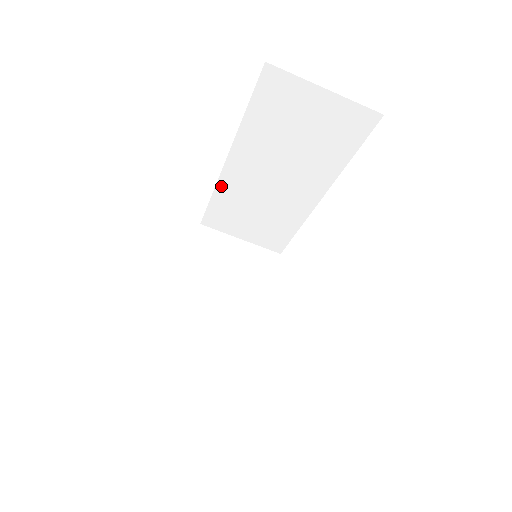
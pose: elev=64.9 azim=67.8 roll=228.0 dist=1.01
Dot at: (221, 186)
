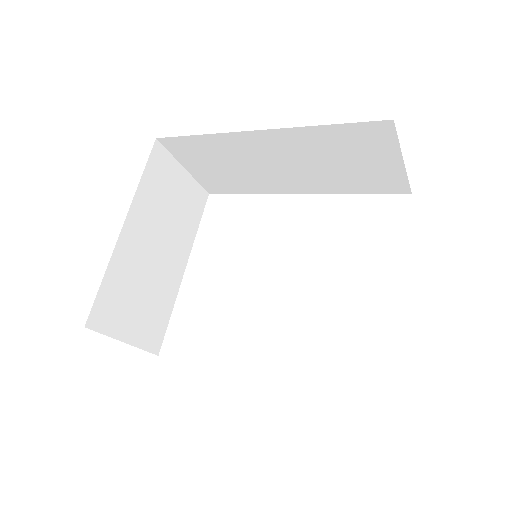
Dot at: (224, 137)
